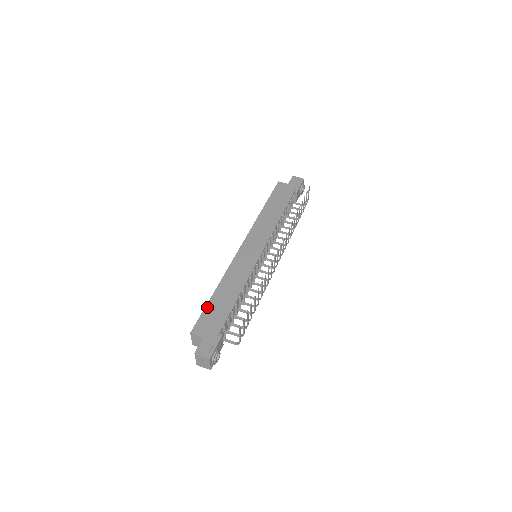
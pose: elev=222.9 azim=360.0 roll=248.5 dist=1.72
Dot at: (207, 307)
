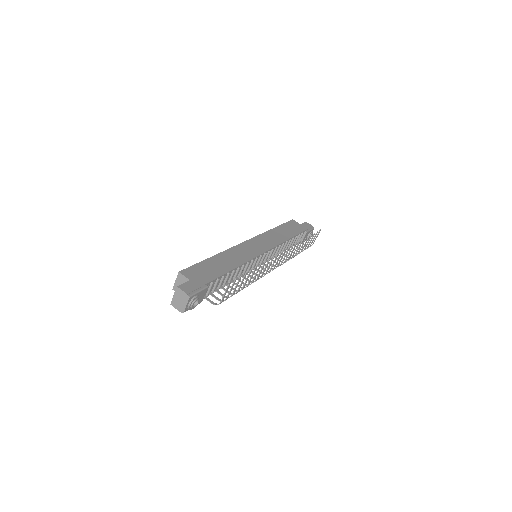
Dot at: (201, 263)
